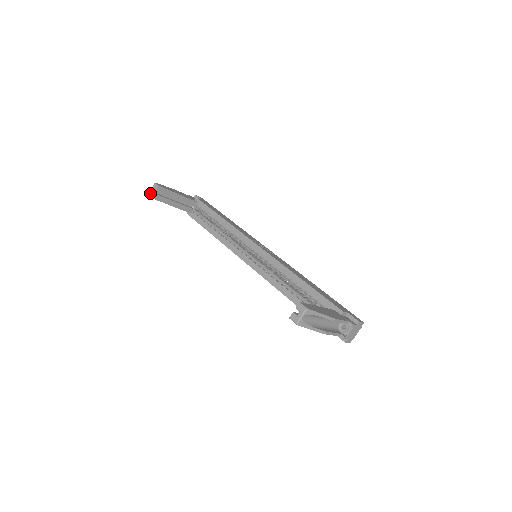
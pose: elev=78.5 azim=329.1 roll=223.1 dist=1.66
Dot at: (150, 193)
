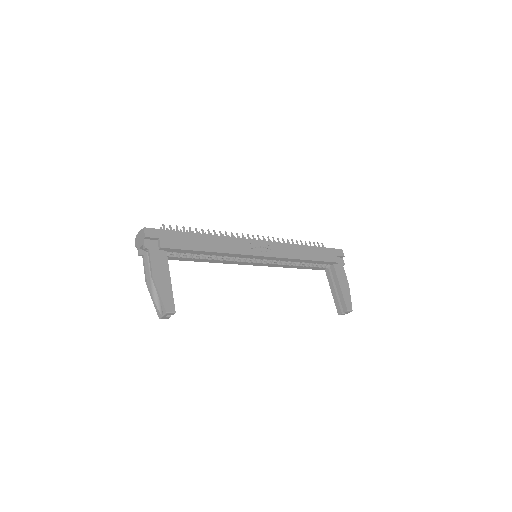
Dot at: (164, 318)
